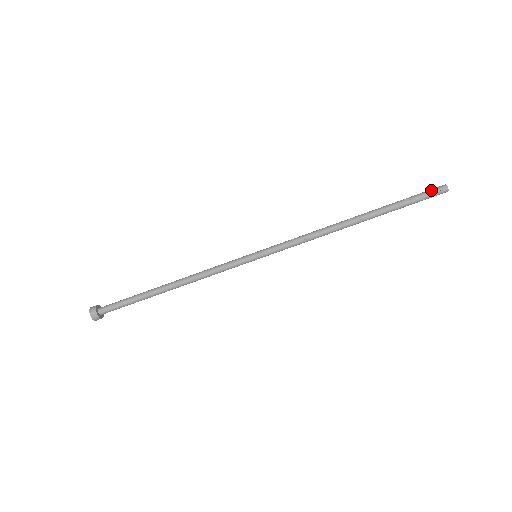
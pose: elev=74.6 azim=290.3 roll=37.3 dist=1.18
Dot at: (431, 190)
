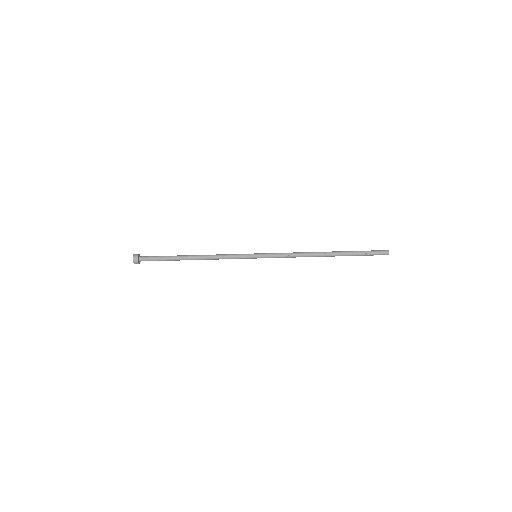
Dot at: (379, 251)
